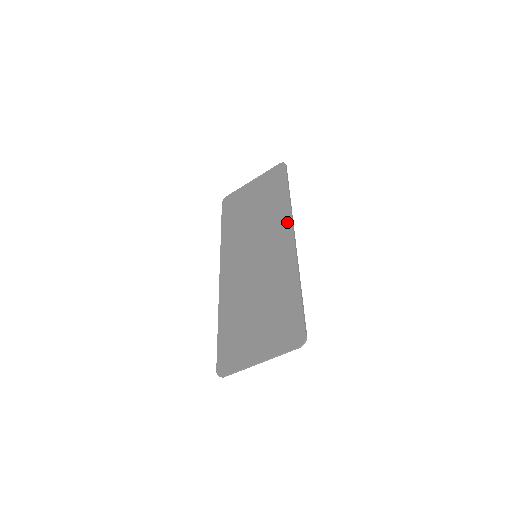
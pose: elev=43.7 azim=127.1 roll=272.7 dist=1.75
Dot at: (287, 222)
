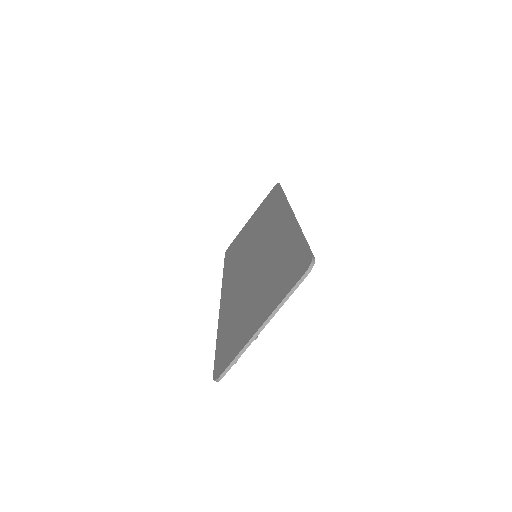
Dot at: (283, 208)
